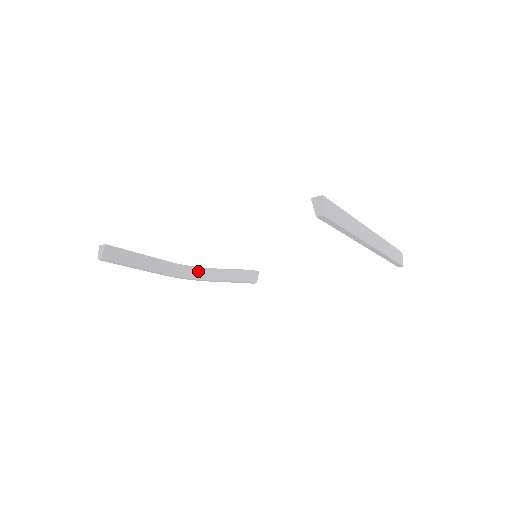
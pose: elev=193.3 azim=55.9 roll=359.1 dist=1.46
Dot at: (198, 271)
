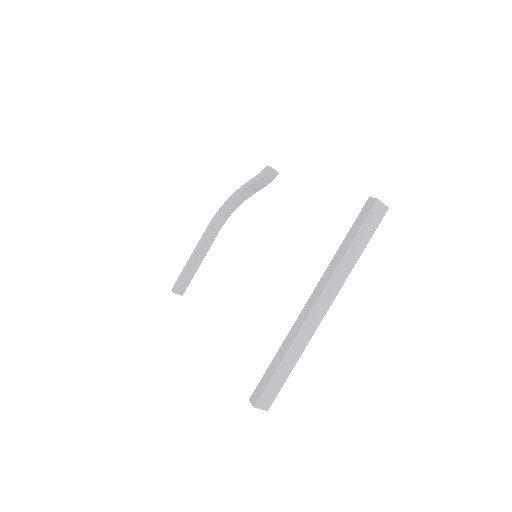
Dot at: (230, 206)
